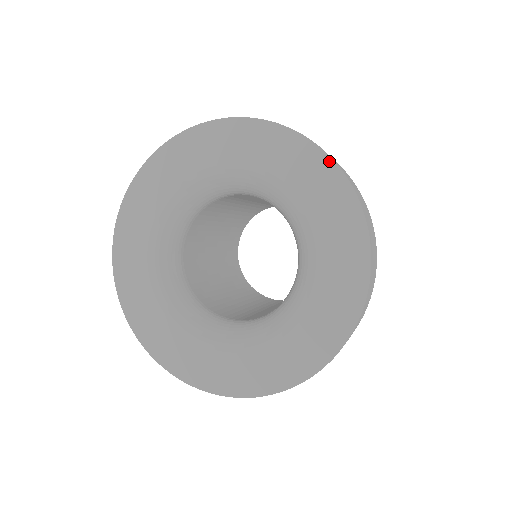
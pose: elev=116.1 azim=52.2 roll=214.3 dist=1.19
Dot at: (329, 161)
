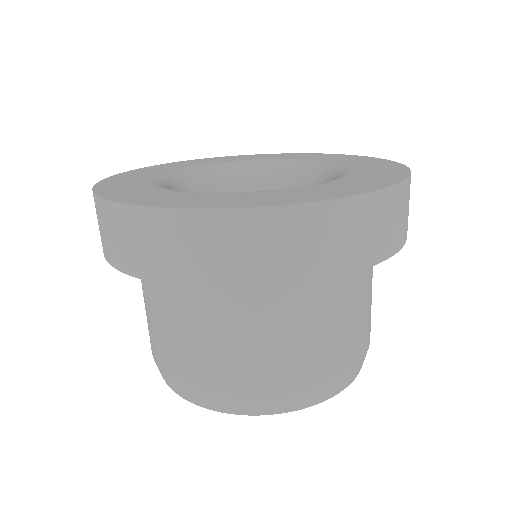
Dot at: (248, 155)
